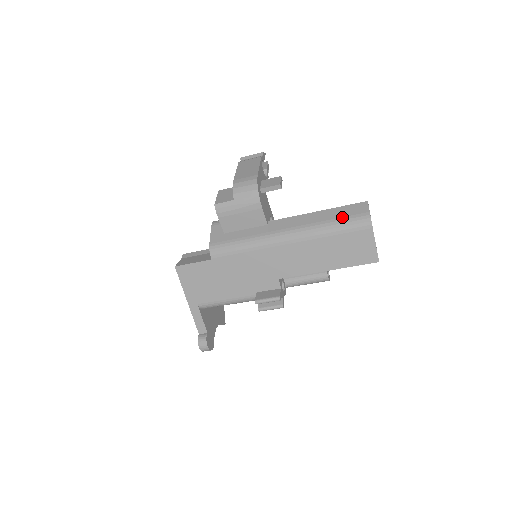
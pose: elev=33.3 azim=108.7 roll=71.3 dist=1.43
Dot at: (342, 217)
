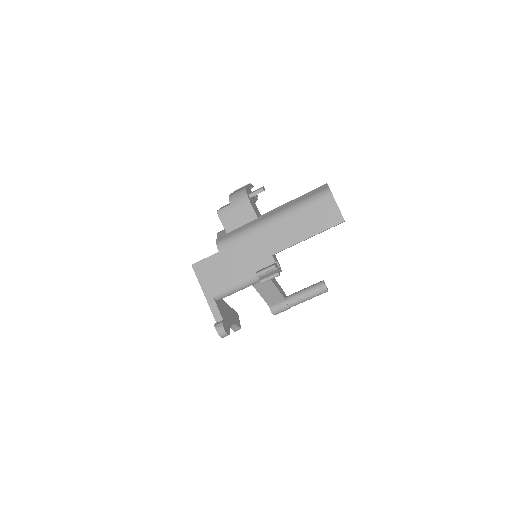
Dot at: (310, 196)
